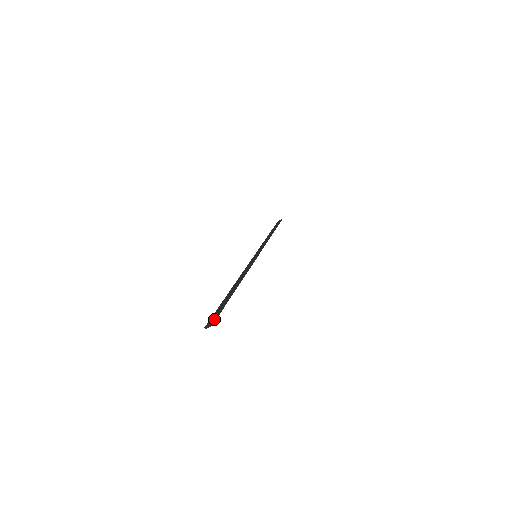
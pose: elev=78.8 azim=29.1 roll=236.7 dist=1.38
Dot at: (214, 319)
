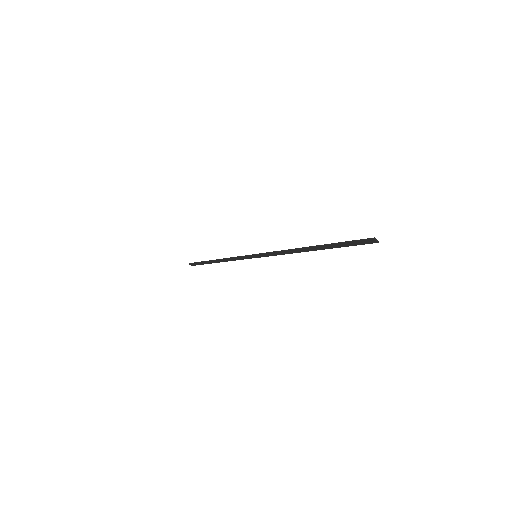
Dot at: (370, 242)
